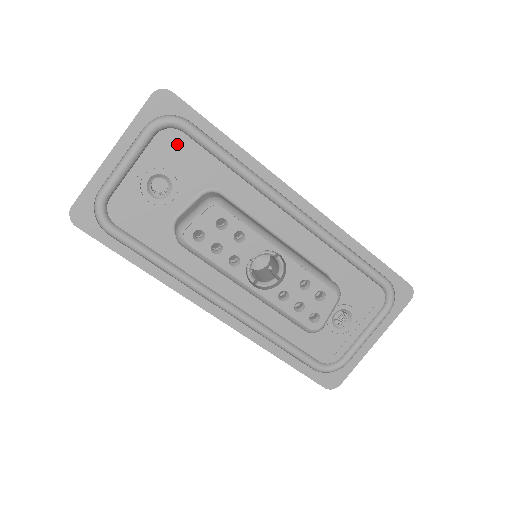
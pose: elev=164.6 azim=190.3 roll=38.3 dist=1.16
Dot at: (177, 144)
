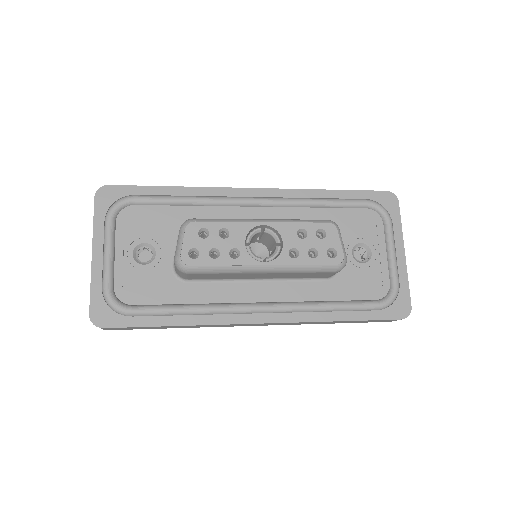
Dot at: (135, 216)
